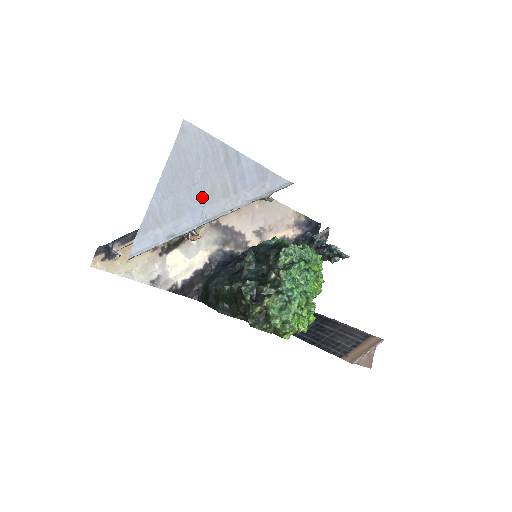
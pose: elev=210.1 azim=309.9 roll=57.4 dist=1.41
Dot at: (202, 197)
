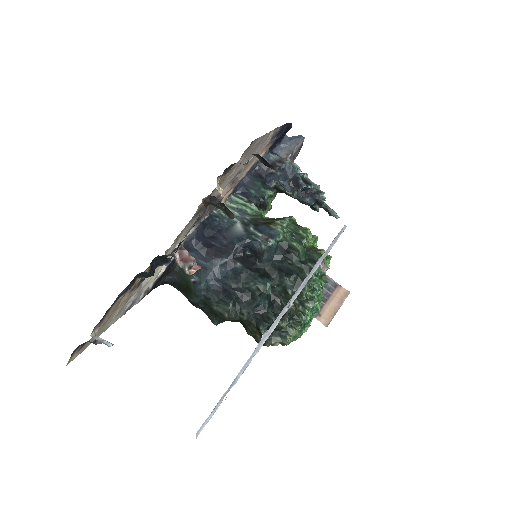
Dot at: occluded
